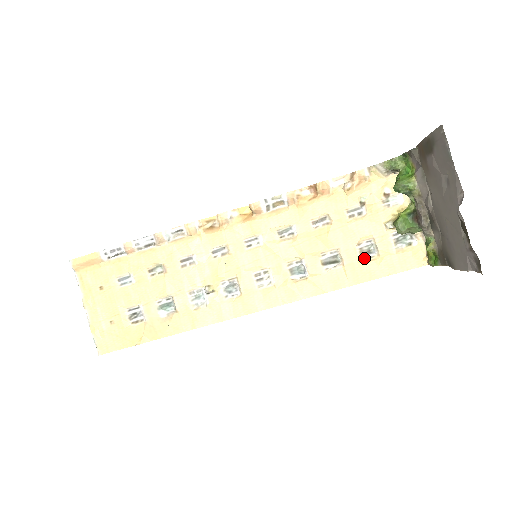
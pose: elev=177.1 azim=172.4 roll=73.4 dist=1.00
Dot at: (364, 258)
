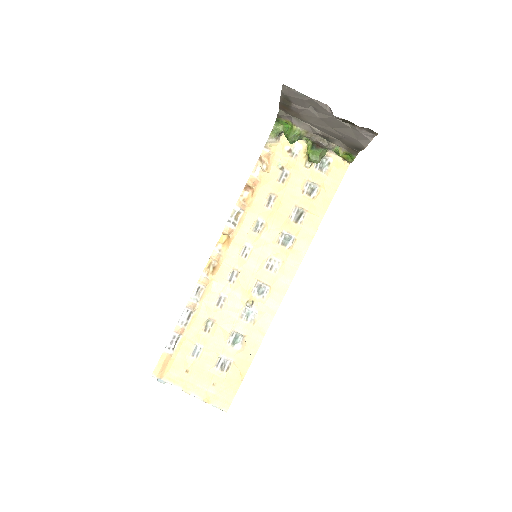
Dot at: (314, 196)
